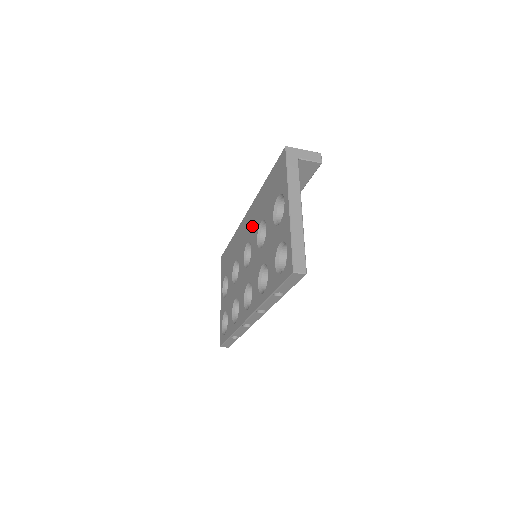
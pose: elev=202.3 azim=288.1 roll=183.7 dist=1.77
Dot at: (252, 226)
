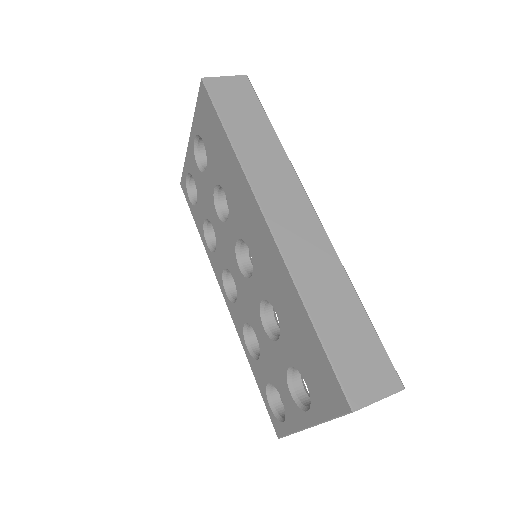
Dot at: (263, 268)
